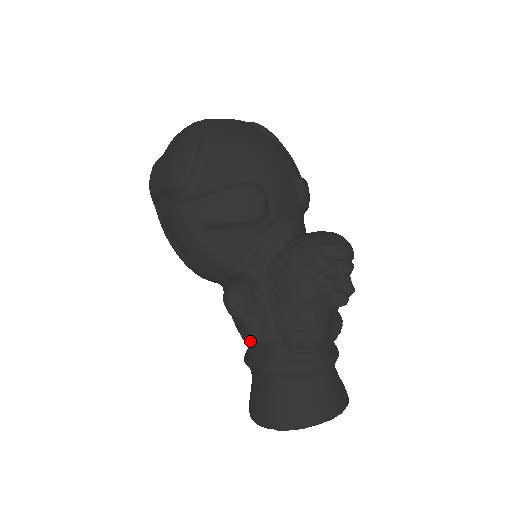
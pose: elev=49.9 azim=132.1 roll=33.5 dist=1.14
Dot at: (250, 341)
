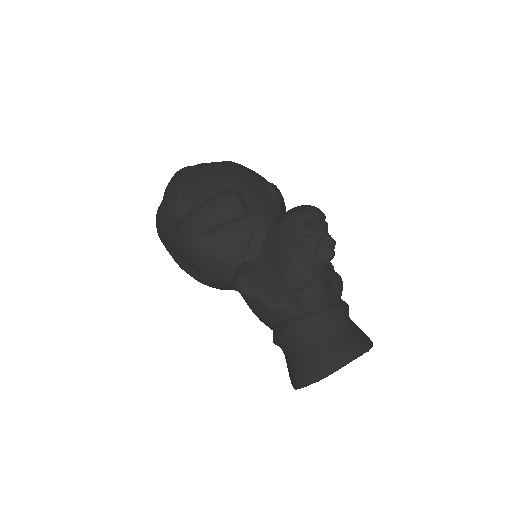
Dot at: (270, 320)
